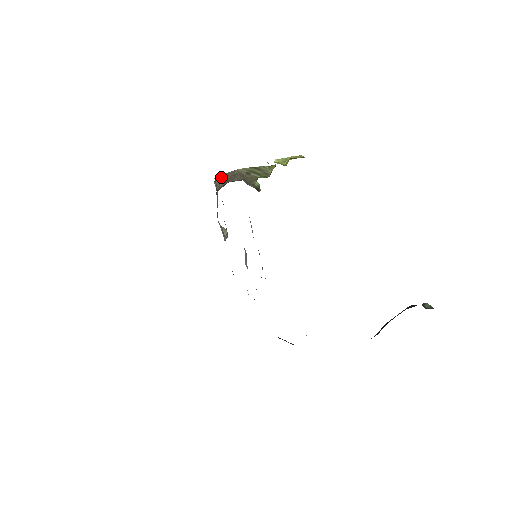
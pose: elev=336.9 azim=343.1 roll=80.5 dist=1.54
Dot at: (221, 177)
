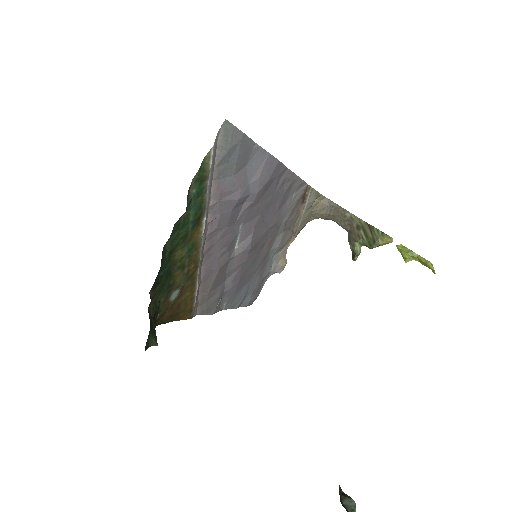
Dot at: (329, 204)
